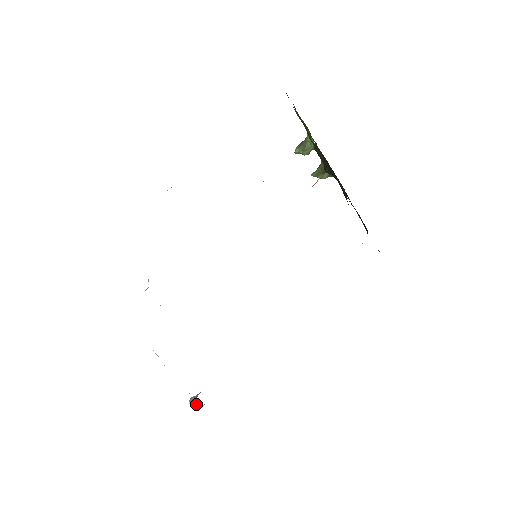
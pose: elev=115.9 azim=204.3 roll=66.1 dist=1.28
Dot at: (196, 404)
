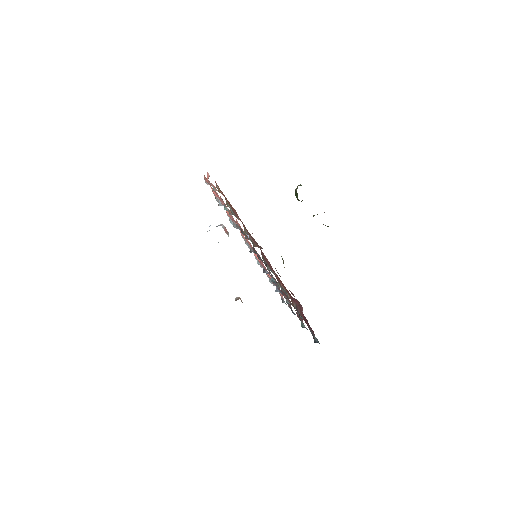
Dot at: occluded
